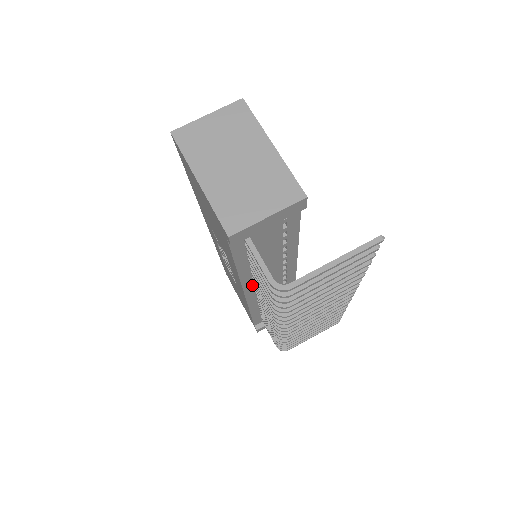
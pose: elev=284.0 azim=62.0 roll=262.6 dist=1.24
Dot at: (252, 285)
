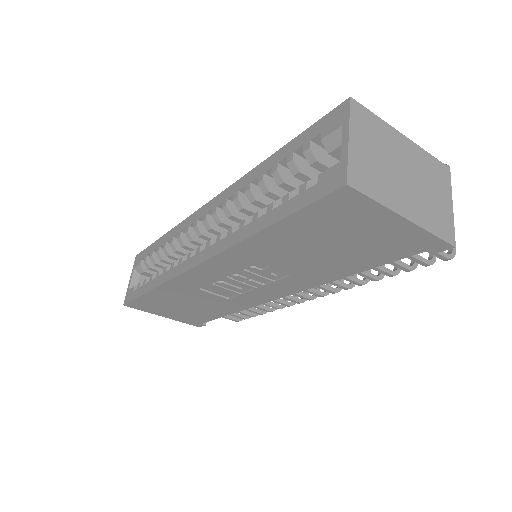
Dot at: occluded
